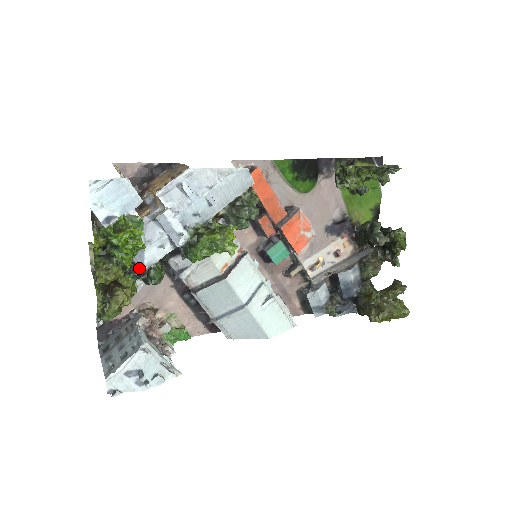
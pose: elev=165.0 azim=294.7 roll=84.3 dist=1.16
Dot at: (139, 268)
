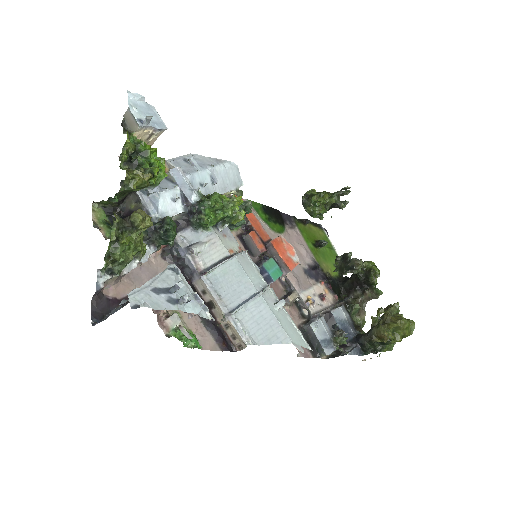
Dot at: (152, 218)
